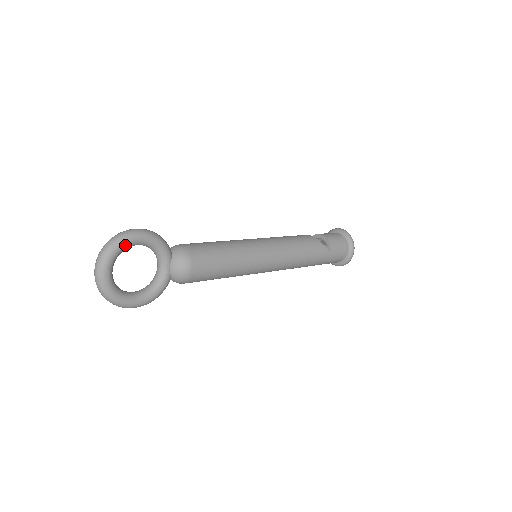
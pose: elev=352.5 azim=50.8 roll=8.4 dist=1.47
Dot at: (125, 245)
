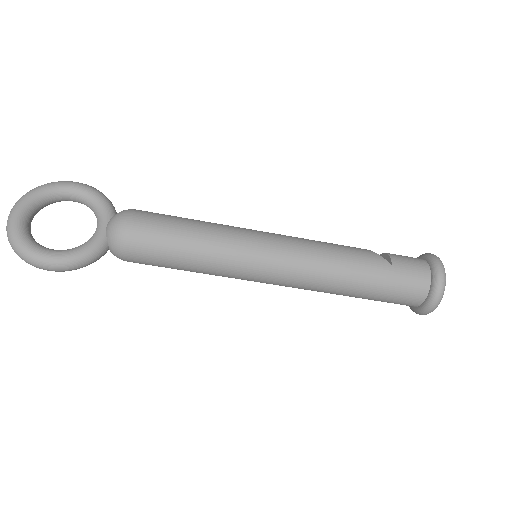
Dot at: (53, 188)
